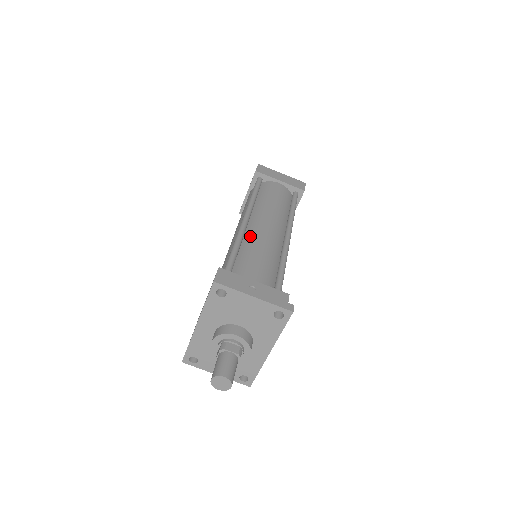
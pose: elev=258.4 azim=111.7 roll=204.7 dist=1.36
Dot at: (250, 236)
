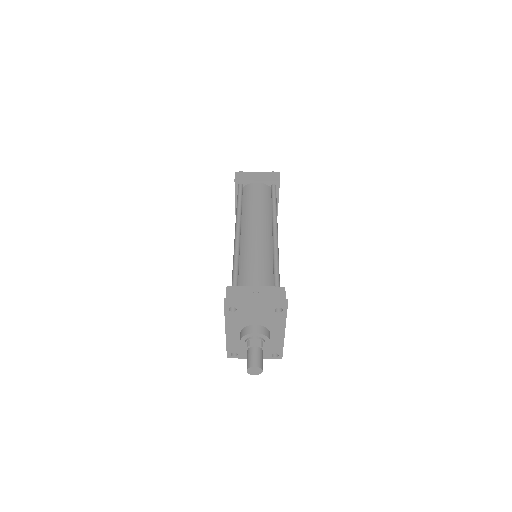
Dot at: (245, 246)
